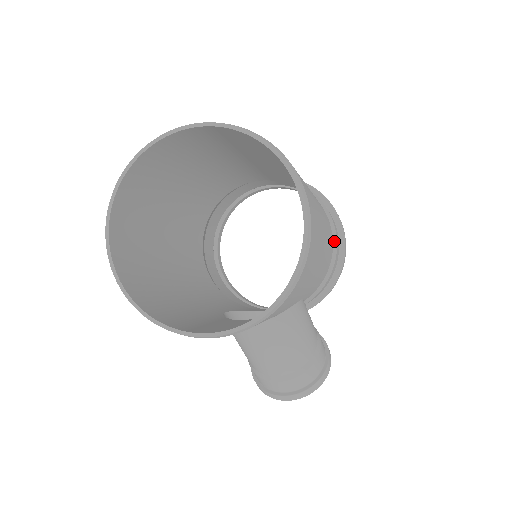
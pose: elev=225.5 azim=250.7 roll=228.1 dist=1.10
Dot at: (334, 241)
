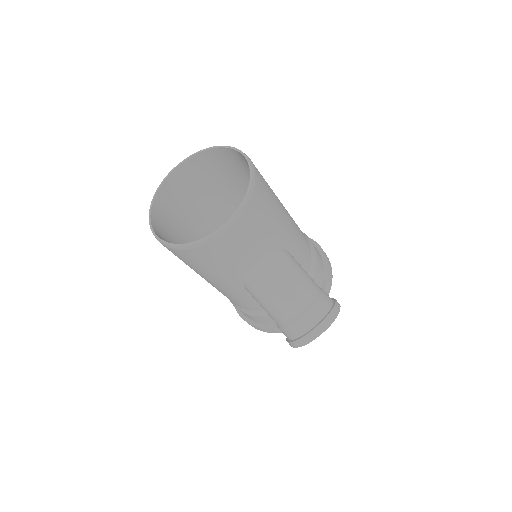
Dot at: (308, 240)
